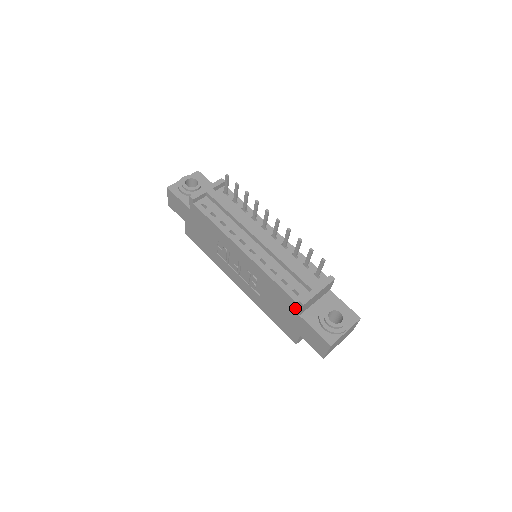
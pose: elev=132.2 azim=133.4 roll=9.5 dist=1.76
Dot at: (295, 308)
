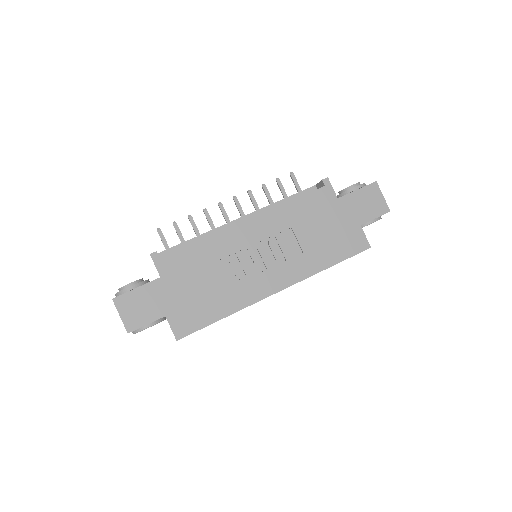
Dot at: (329, 196)
